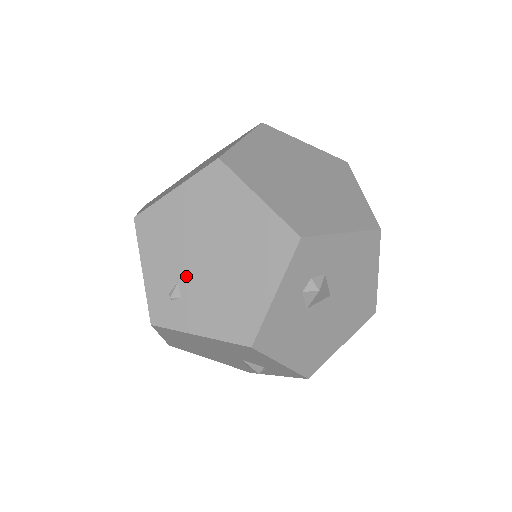
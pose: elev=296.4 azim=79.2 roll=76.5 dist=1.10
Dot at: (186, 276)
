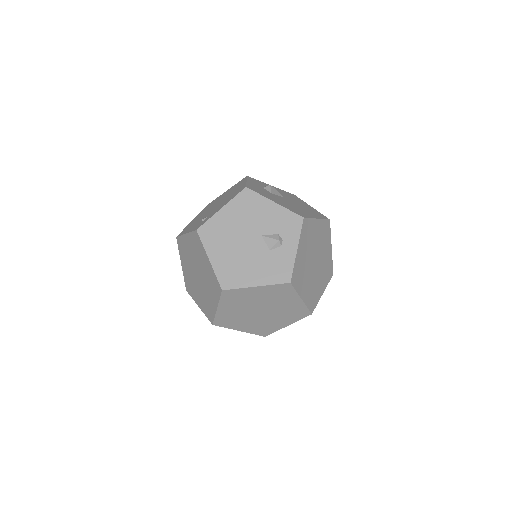
Dot at: (207, 215)
